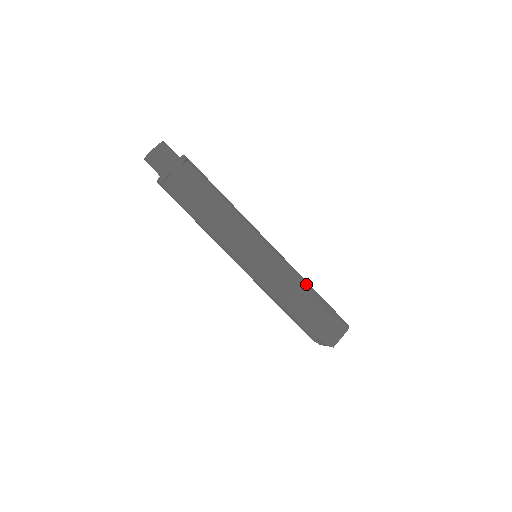
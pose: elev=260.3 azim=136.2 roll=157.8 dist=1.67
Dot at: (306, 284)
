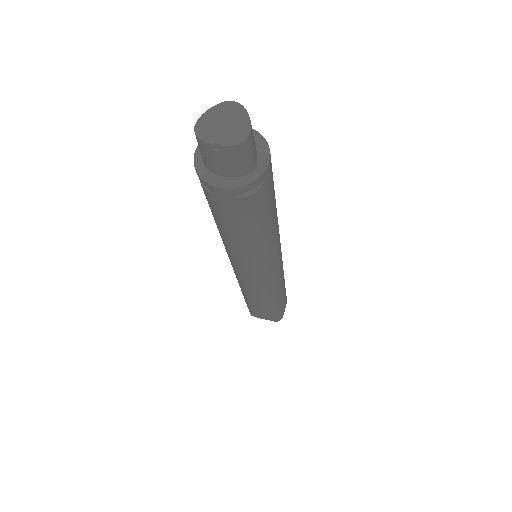
Dot at: (273, 301)
